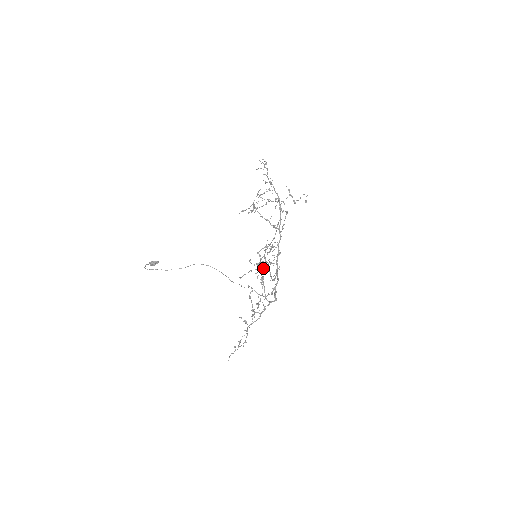
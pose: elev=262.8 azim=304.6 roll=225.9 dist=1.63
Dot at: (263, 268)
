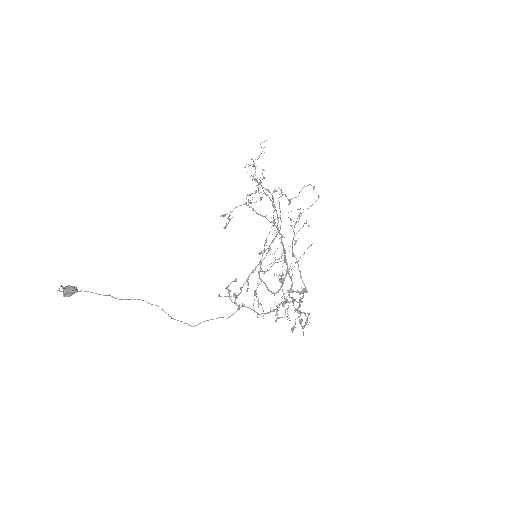
Dot at: (292, 242)
